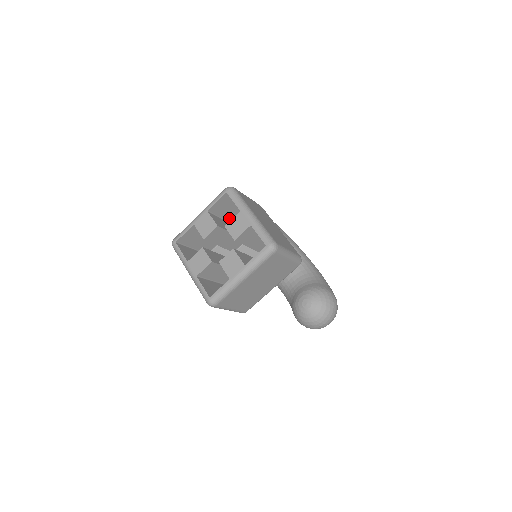
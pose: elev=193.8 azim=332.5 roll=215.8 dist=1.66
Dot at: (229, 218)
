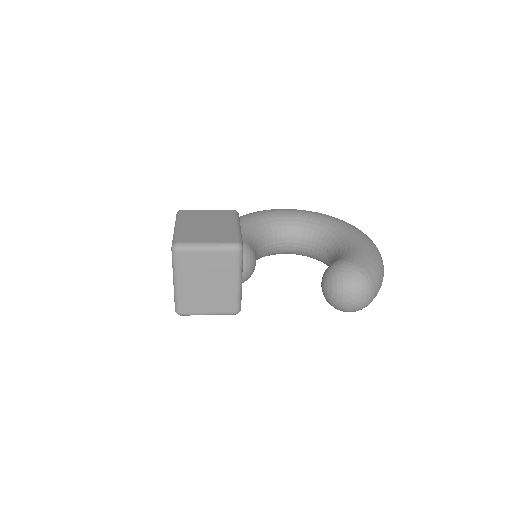
Dot at: occluded
